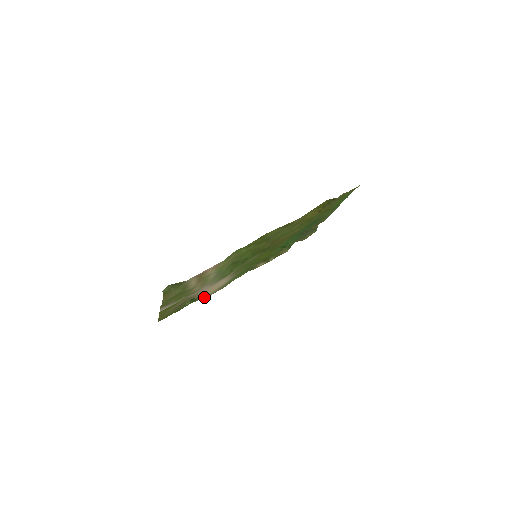
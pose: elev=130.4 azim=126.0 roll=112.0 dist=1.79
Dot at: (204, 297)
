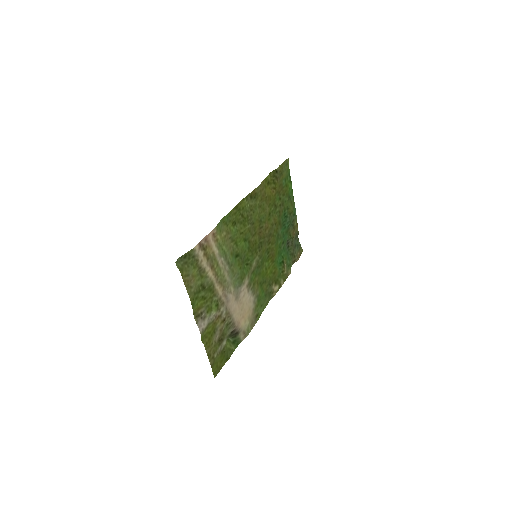
Dot at: (244, 334)
